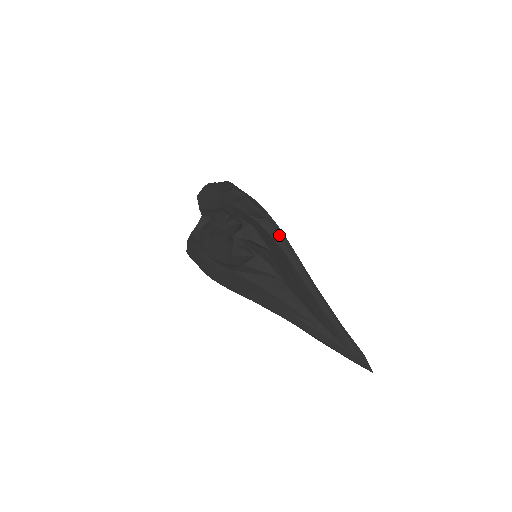
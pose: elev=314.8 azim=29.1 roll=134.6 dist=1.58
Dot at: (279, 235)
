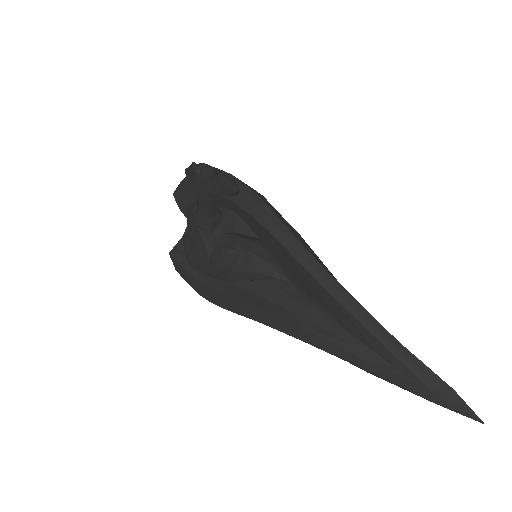
Dot at: (263, 212)
